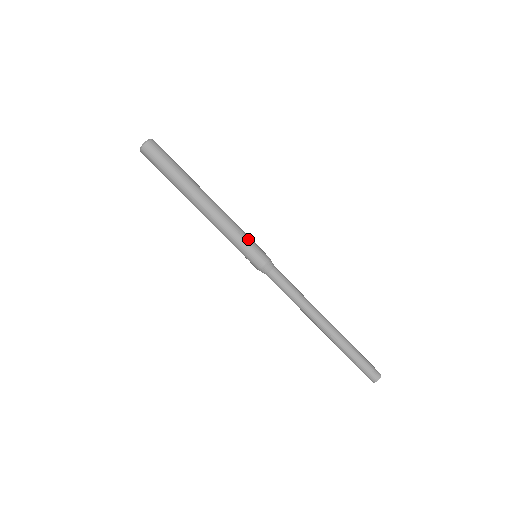
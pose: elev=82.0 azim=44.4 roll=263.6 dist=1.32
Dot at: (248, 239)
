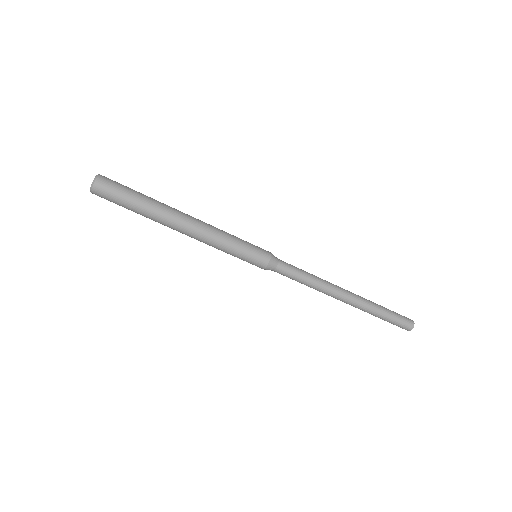
Dot at: (238, 254)
